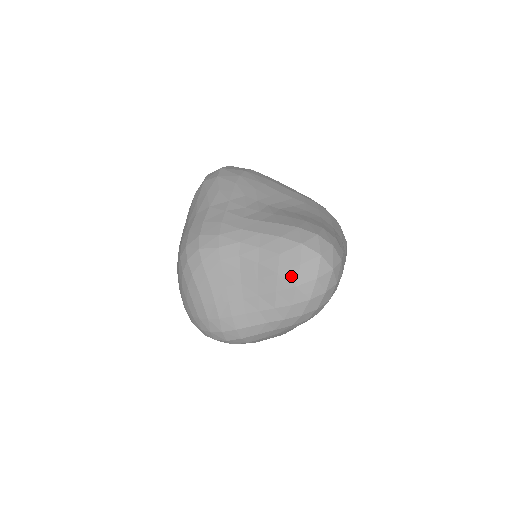
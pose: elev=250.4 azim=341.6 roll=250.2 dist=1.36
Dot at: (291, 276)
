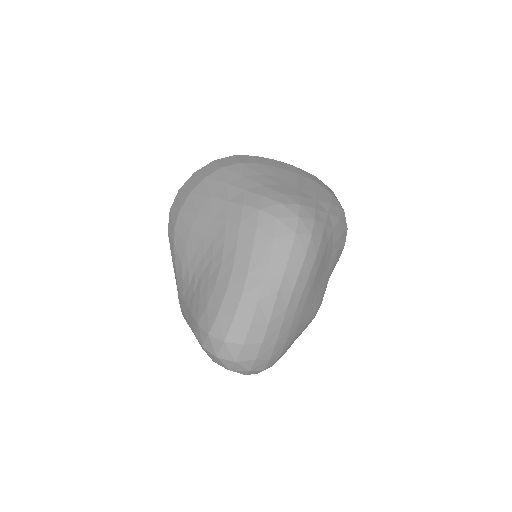
Dot at: occluded
